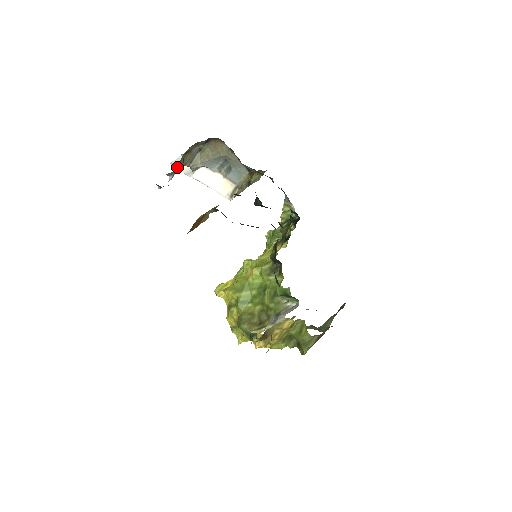
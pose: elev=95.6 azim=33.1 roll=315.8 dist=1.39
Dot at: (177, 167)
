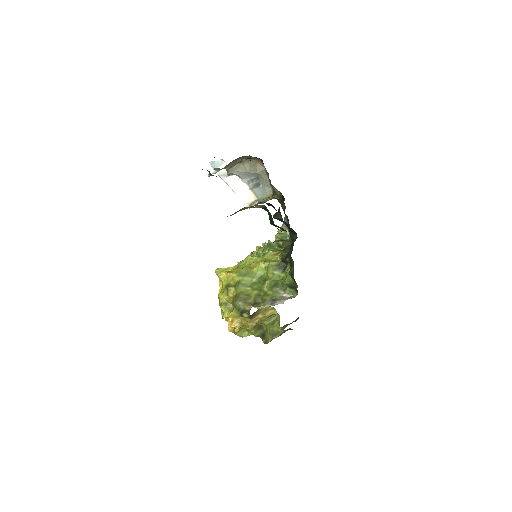
Dot at: occluded
